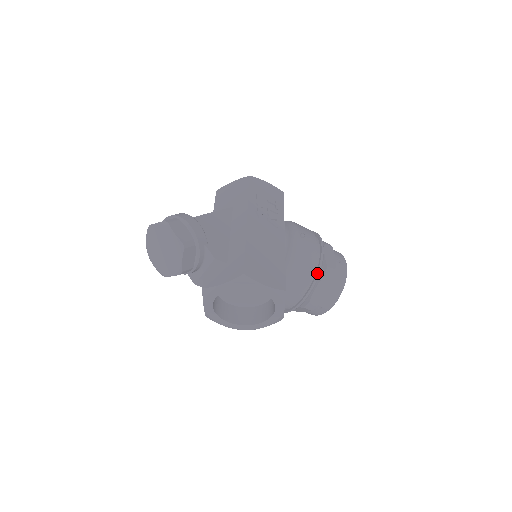
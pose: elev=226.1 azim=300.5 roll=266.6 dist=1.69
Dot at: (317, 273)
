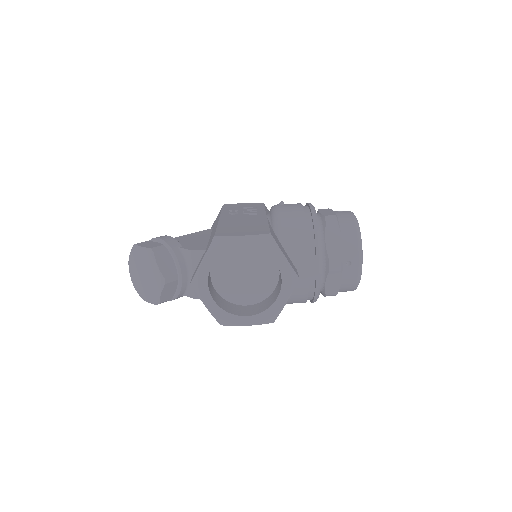
Dot at: (313, 222)
